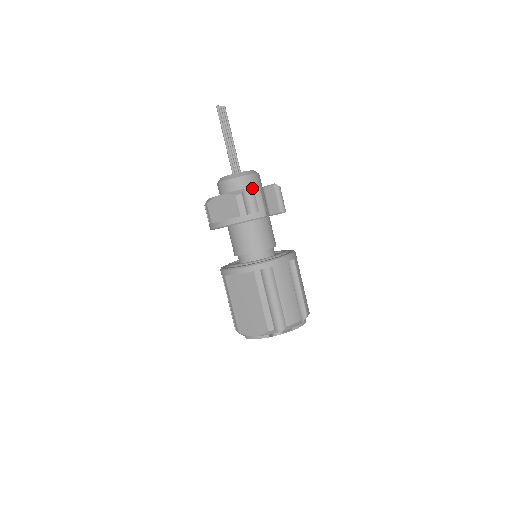
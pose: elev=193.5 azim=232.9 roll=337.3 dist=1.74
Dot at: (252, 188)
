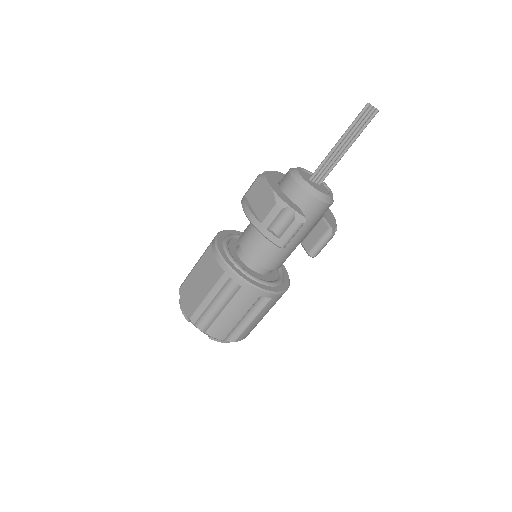
Dot at: (297, 214)
